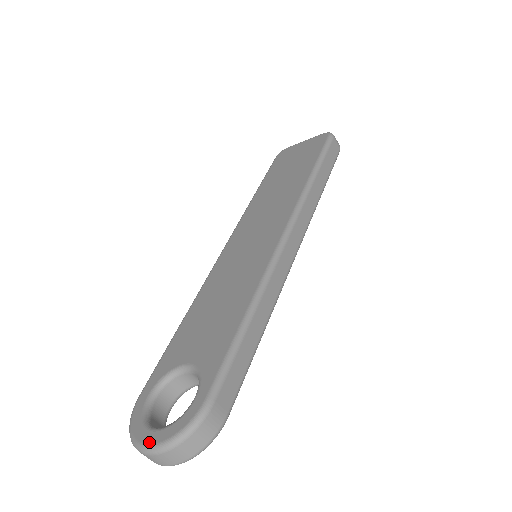
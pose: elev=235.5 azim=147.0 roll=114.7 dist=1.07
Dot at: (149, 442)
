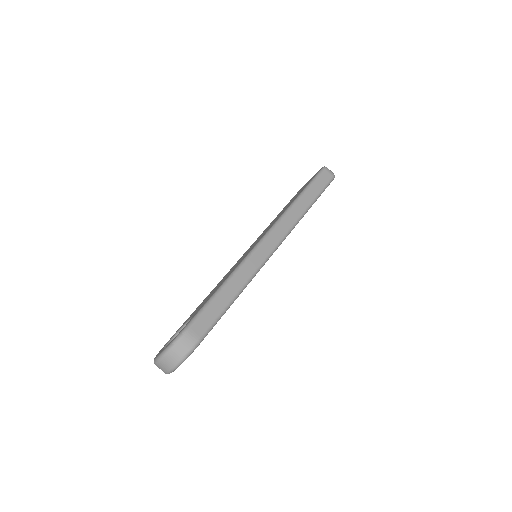
Dot at: (157, 356)
